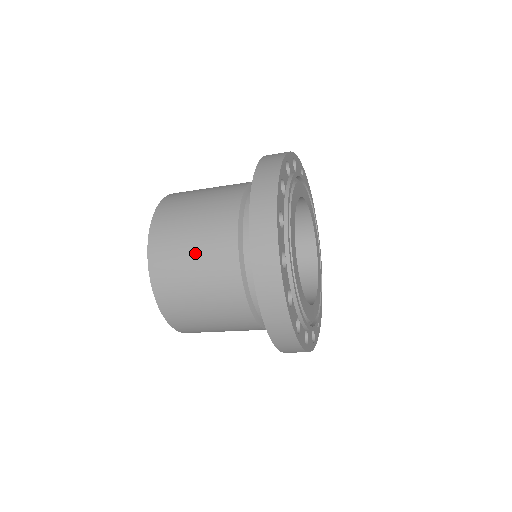
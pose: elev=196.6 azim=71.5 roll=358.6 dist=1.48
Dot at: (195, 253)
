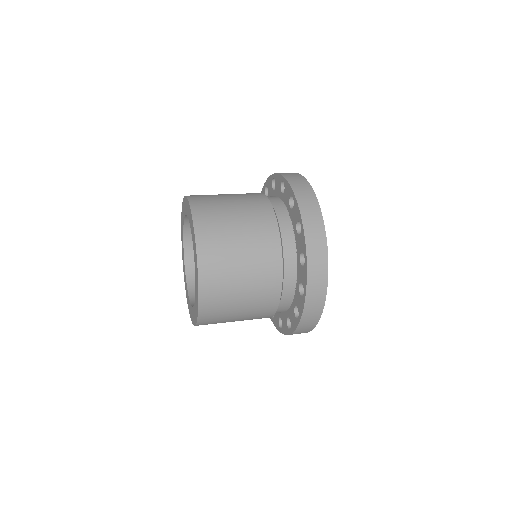
Dot at: occluded
